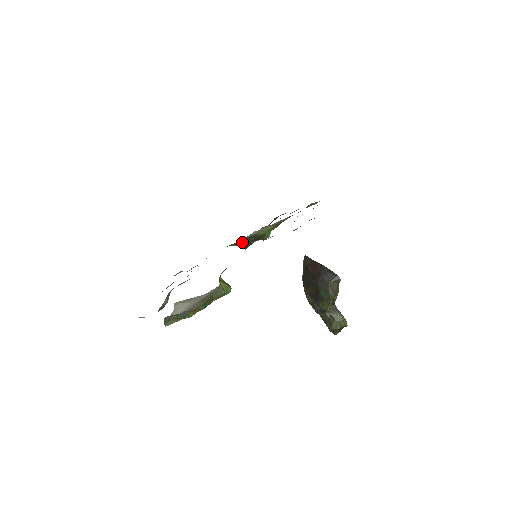
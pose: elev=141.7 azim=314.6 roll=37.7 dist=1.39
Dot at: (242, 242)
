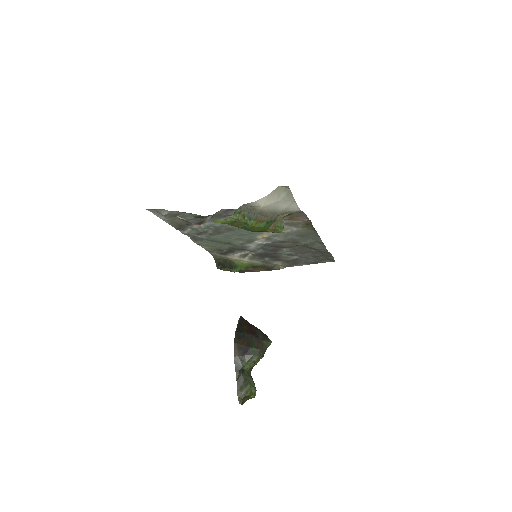
Dot at: (220, 259)
